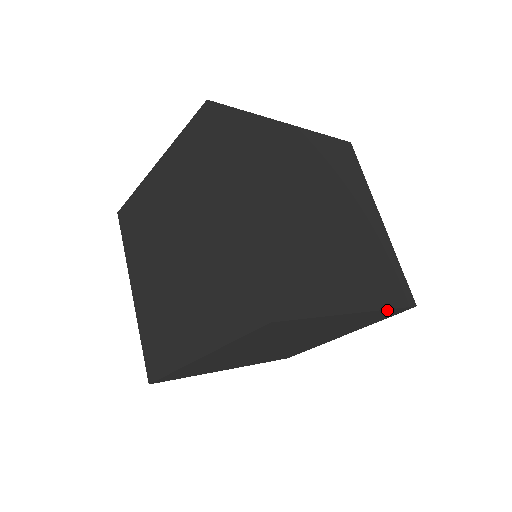
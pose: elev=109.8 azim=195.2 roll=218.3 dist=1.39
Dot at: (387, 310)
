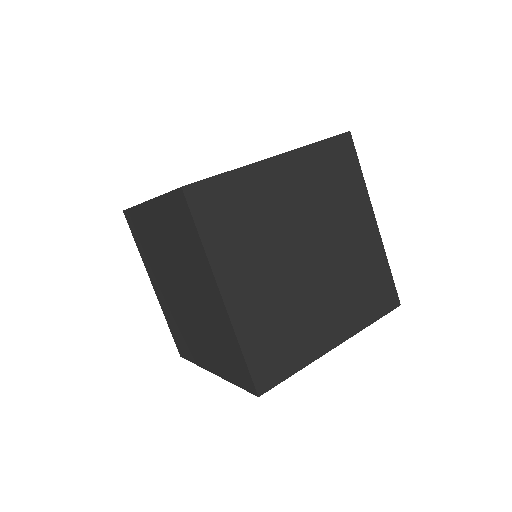
Dot at: (369, 323)
